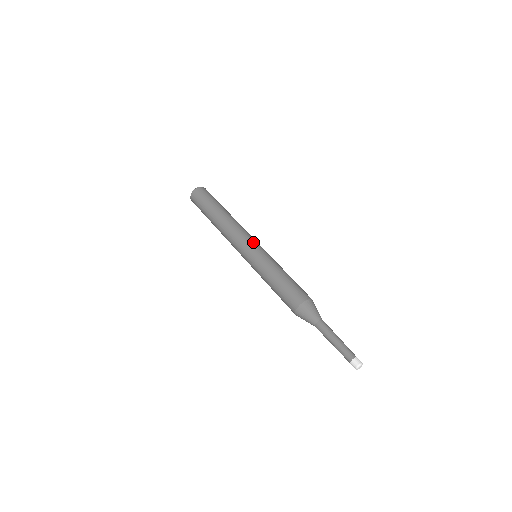
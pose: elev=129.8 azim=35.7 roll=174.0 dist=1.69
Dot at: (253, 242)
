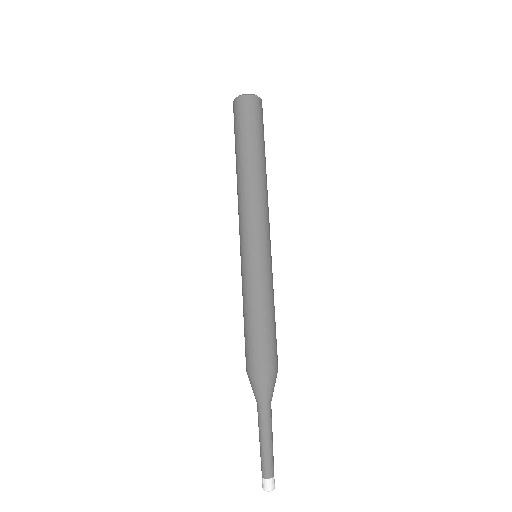
Dot at: (264, 239)
